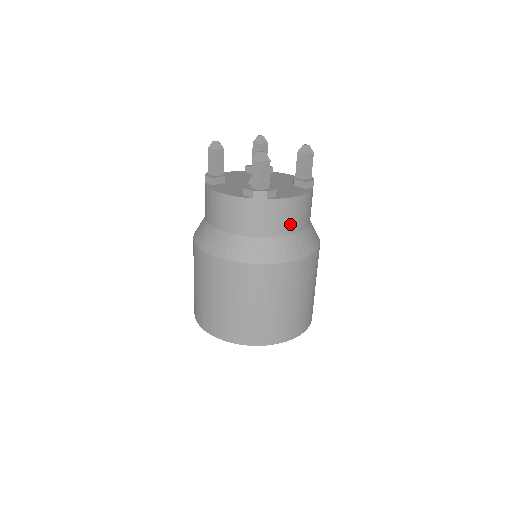
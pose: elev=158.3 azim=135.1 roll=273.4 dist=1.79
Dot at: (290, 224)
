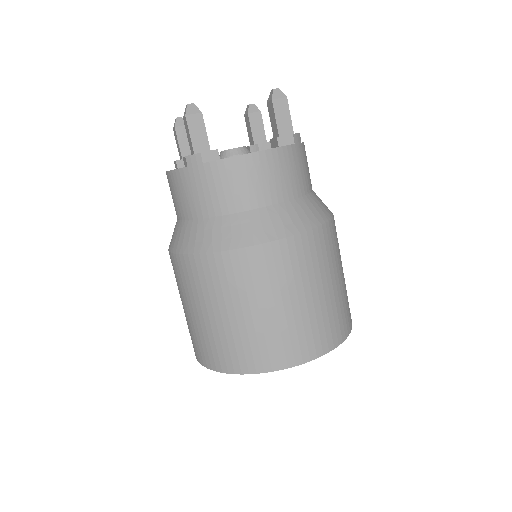
Dot at: (247, 194)
